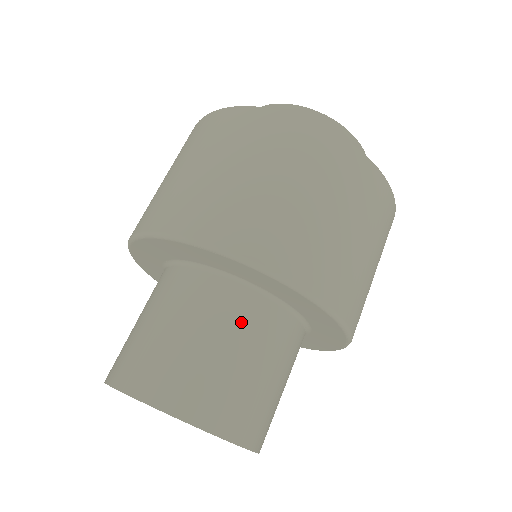
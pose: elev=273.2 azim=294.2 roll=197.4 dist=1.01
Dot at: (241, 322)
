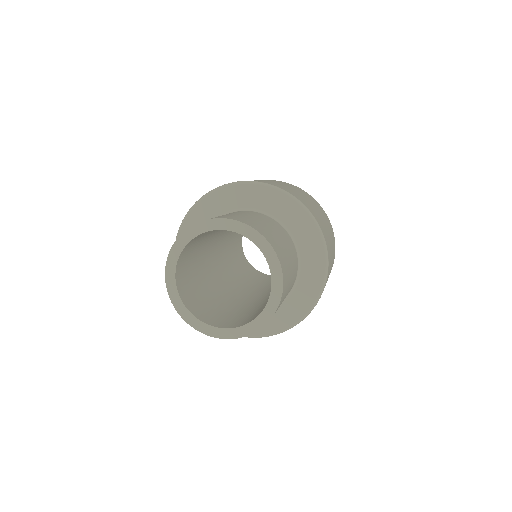
Dot at: (295, 269)
